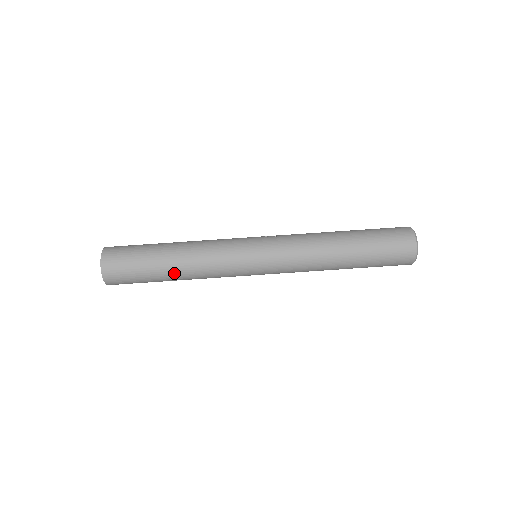
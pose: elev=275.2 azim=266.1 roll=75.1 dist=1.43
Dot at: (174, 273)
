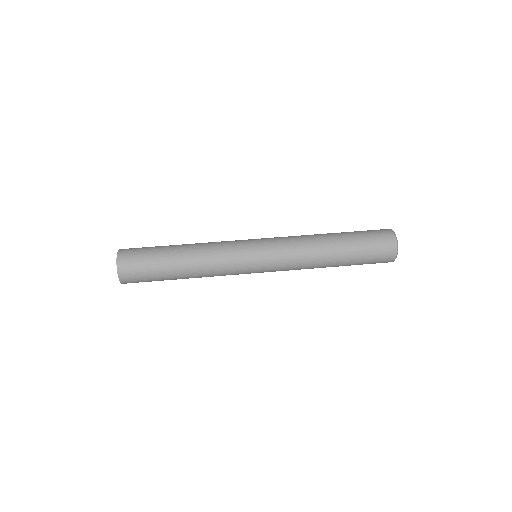
Dot at: (182, 254)
